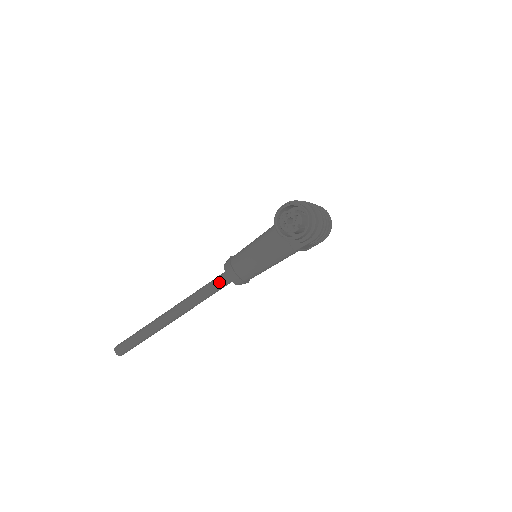
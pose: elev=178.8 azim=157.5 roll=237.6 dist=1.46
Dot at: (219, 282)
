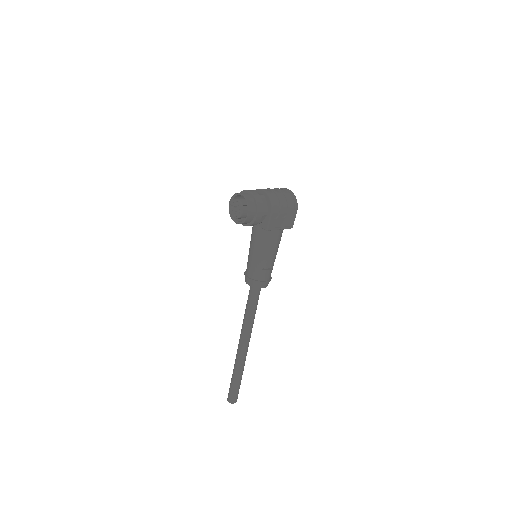
Dot at: (250, 295)
